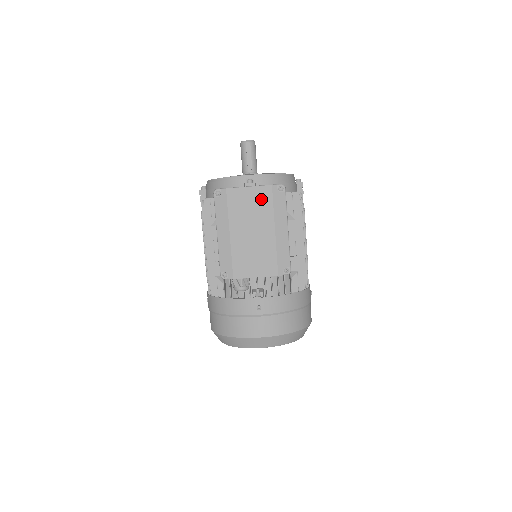
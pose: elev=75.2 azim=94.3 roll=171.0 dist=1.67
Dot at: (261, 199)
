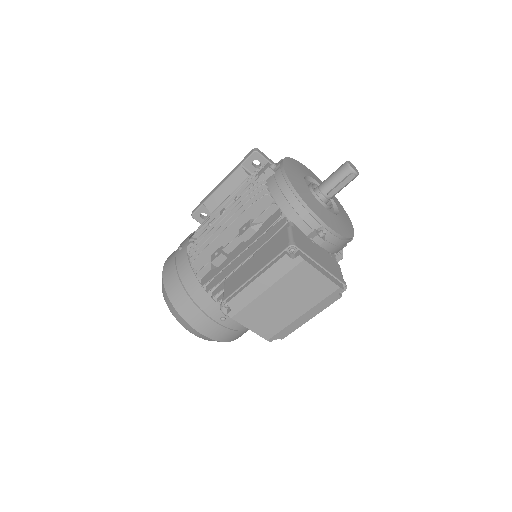
Dot at: (320, 289)
